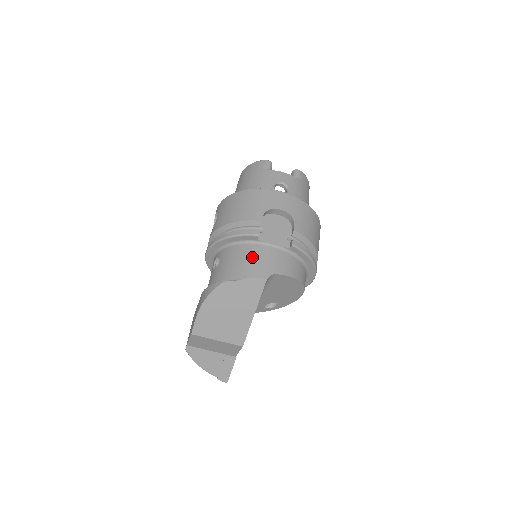
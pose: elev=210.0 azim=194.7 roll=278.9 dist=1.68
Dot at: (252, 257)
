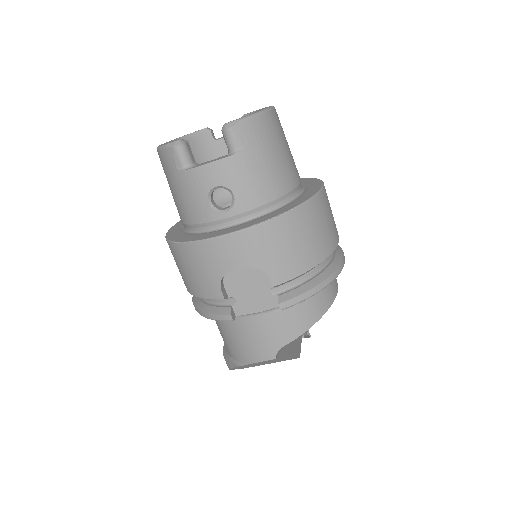
Dot at: (244, 336)
